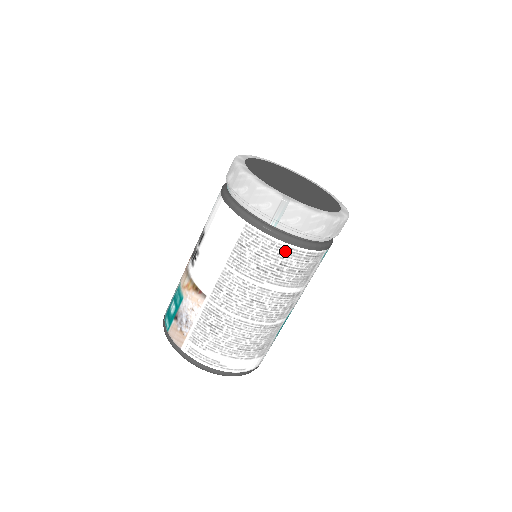
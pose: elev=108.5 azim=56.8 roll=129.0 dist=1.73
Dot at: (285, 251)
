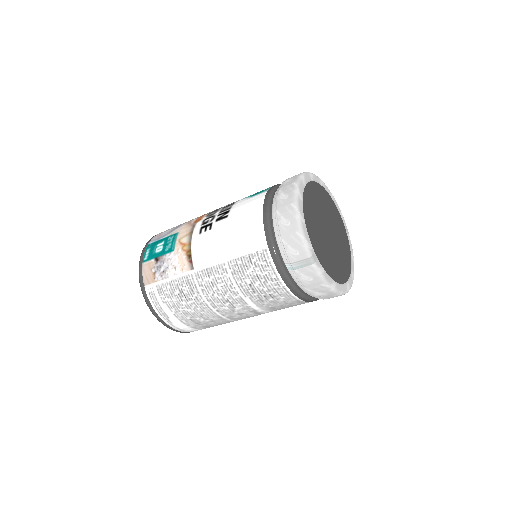
Dot at: (281, 290)
